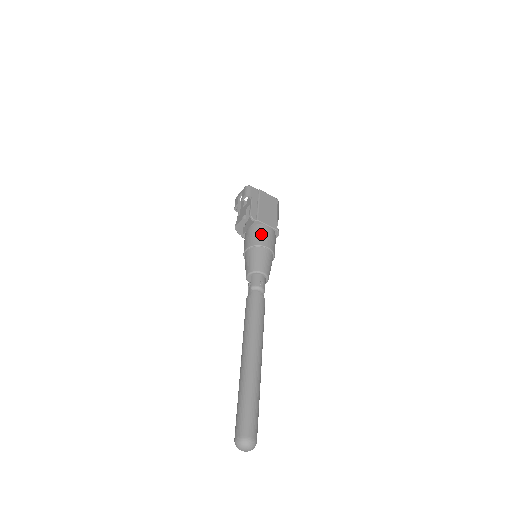
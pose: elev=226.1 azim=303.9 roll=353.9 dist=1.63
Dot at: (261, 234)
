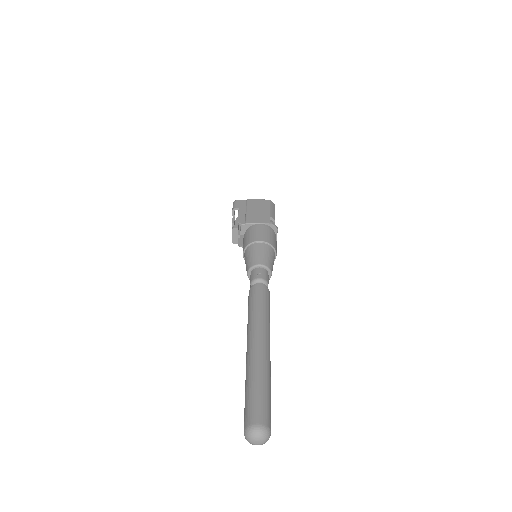
Dot at: (252, 233)
